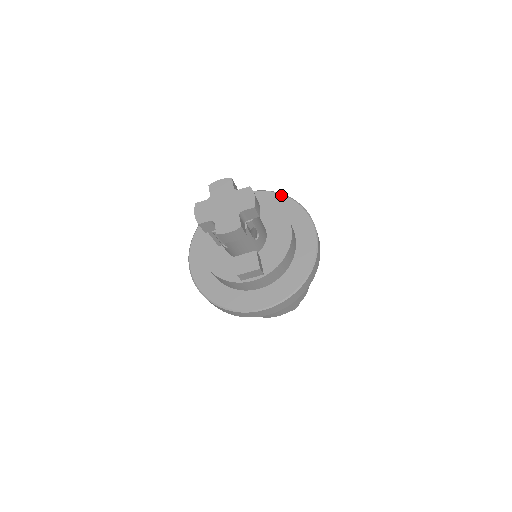
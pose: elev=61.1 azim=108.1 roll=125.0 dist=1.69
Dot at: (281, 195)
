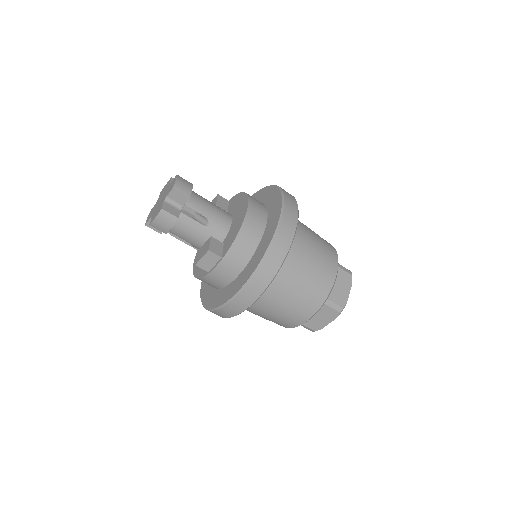
Dot at: (265, 187)
